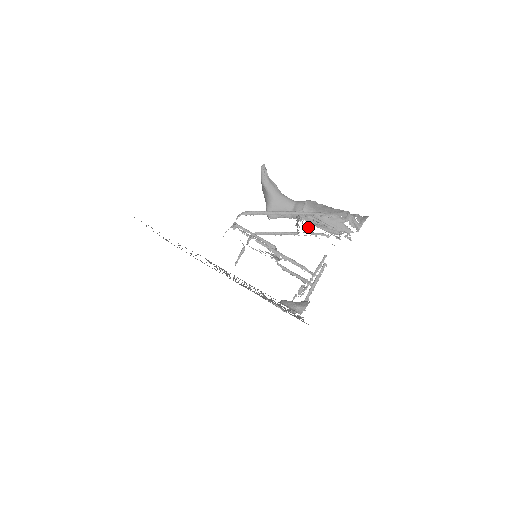
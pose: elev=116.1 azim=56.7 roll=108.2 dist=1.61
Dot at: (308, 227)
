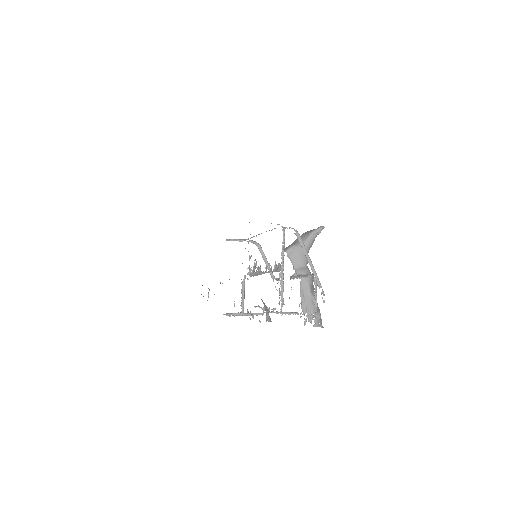
Dot at: occluded
